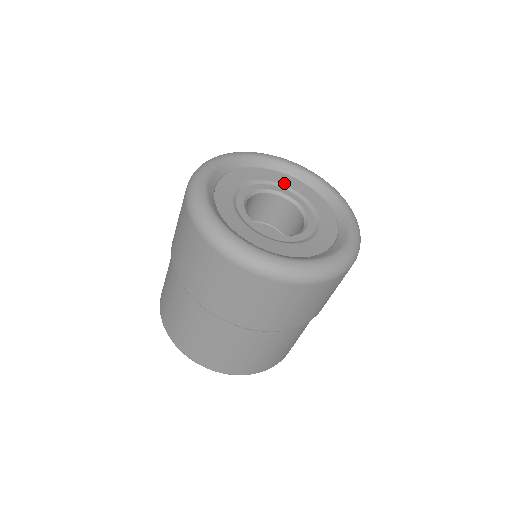
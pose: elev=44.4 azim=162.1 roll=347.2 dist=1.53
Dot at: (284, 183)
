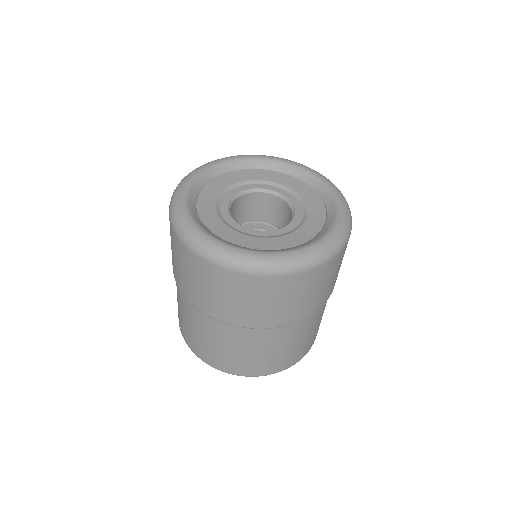
Dot at: (277, 181)
